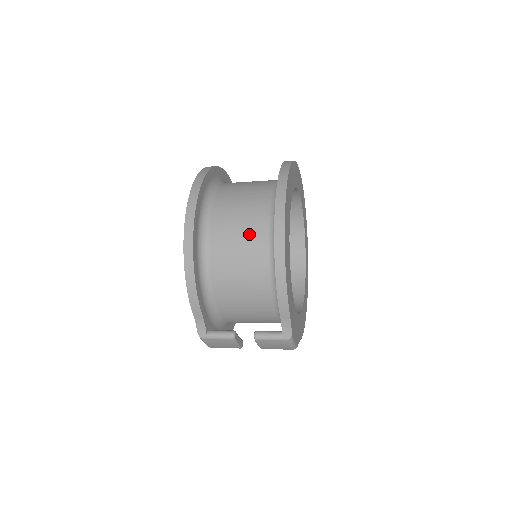
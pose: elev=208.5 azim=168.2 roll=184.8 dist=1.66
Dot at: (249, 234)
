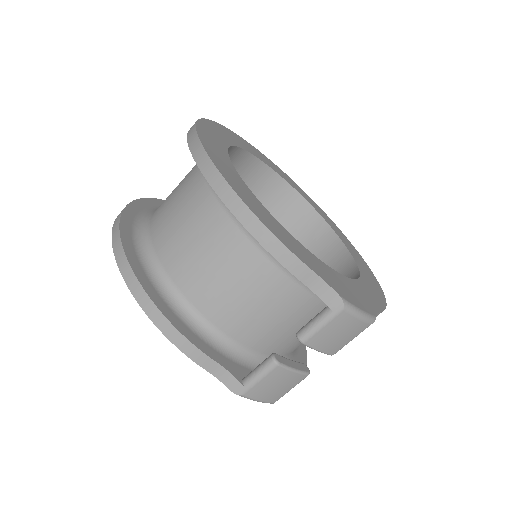
Dot at: (197, 218)
